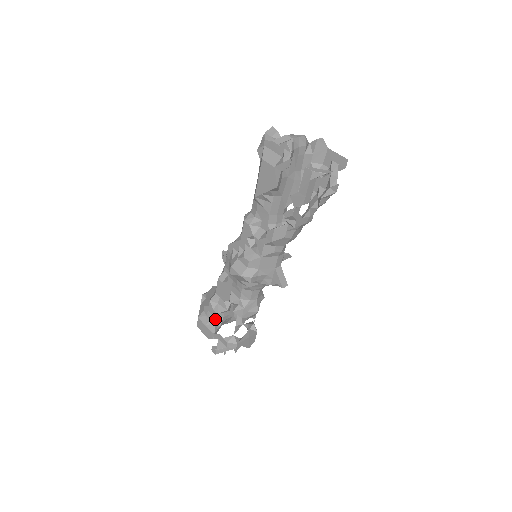
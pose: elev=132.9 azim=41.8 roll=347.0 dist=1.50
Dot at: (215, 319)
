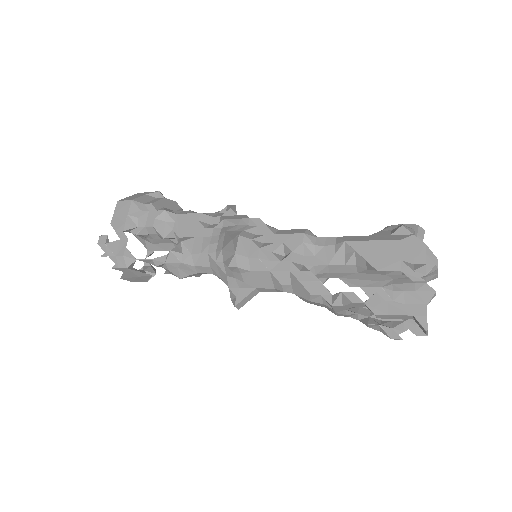
Dot at: (143, 225)
